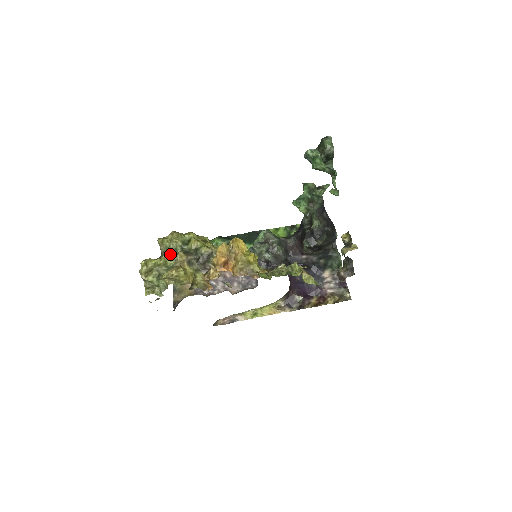
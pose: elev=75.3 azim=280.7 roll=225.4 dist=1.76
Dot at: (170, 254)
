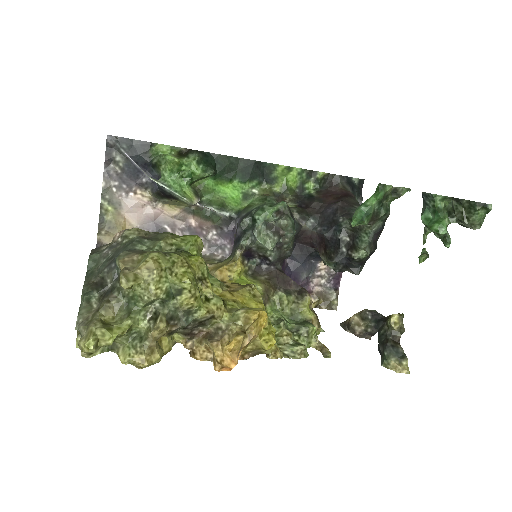
Dot at: (139, 309)
